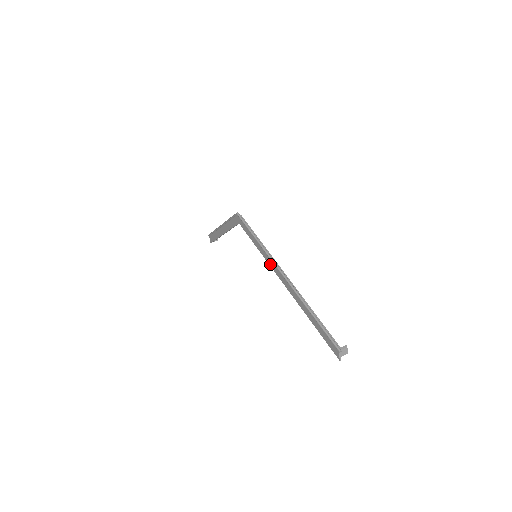
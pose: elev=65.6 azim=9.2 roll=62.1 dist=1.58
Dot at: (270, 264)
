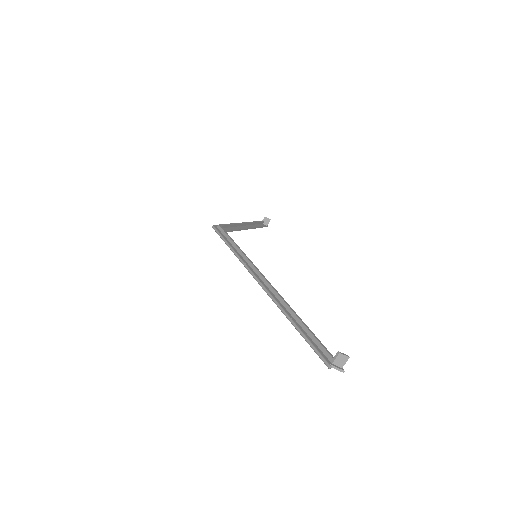
Dot at: occluded
